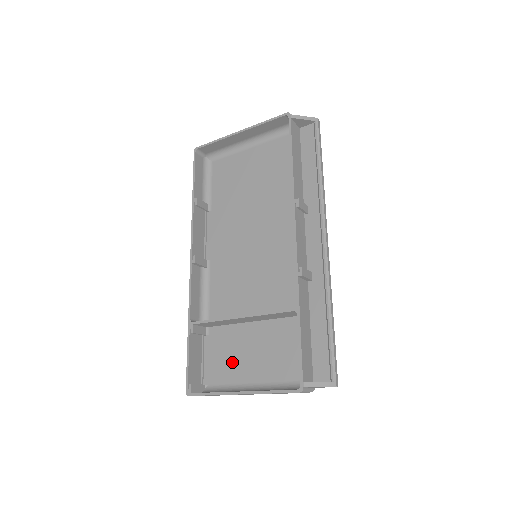
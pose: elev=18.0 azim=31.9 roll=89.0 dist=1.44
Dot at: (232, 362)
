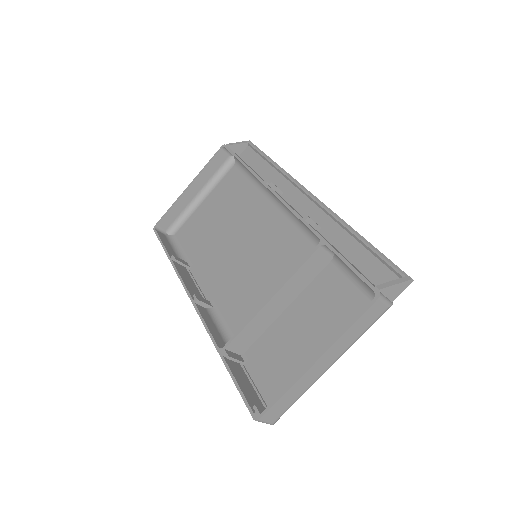
Dot at: (289, 360)
